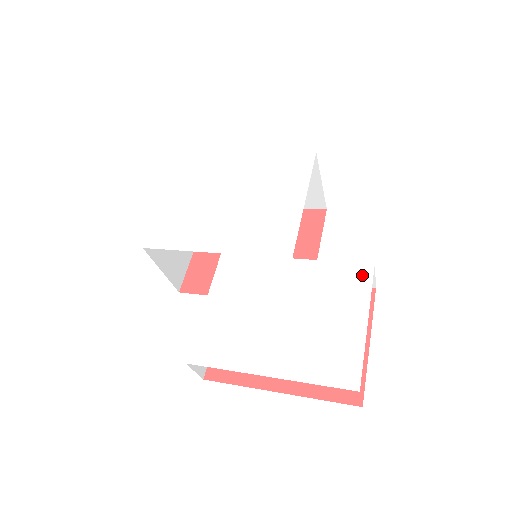
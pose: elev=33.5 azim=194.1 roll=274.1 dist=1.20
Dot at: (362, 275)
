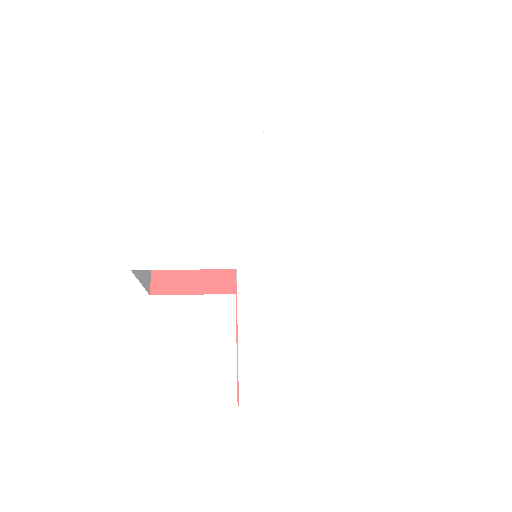
Dot at: (393, 280)
